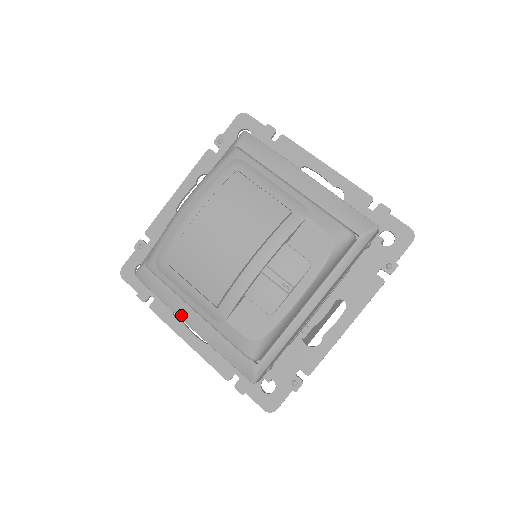
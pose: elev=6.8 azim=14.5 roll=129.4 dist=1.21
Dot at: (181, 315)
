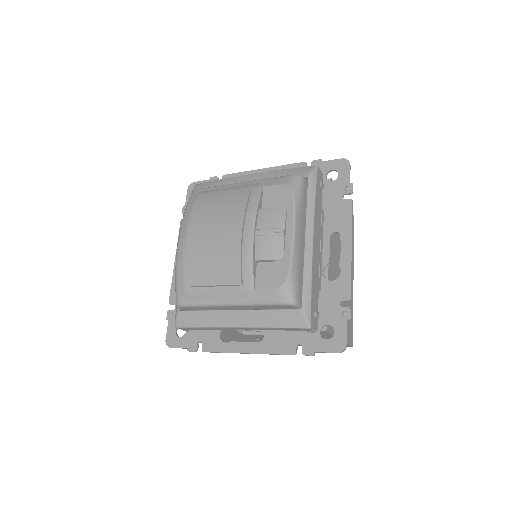
Dot at: (225, 324)
